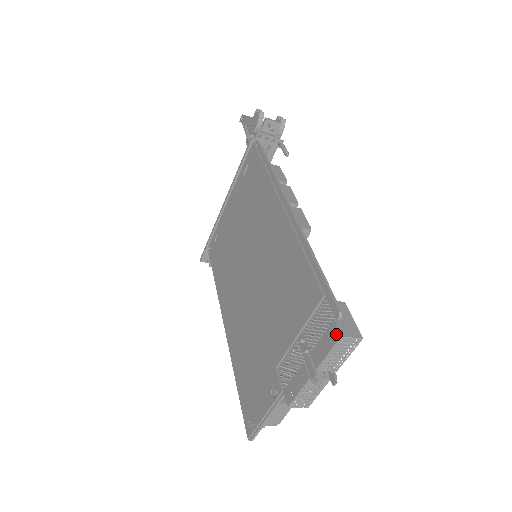
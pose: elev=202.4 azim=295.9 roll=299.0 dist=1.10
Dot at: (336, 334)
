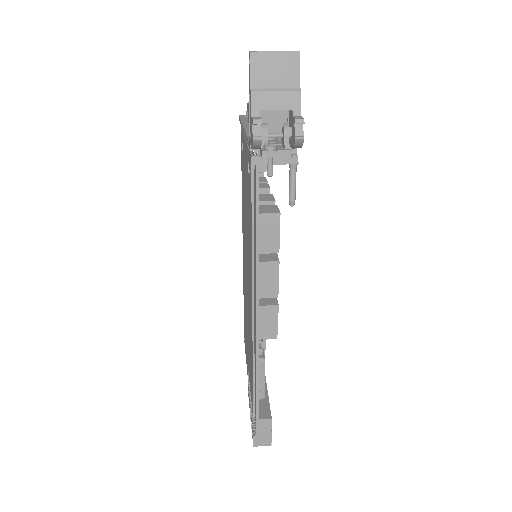
Dot at: occluded
